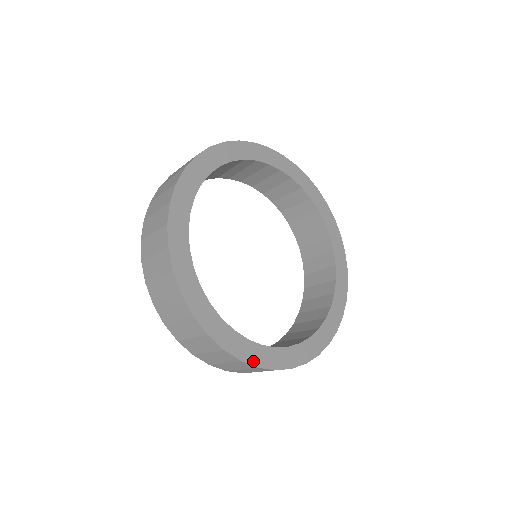
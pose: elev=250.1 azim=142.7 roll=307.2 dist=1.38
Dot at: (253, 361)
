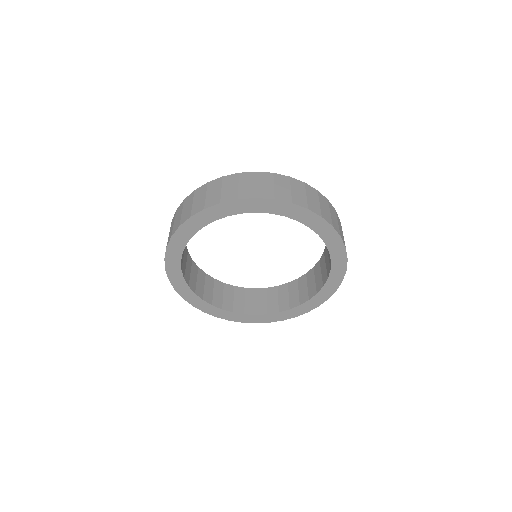
Dot at: (290, 317)
